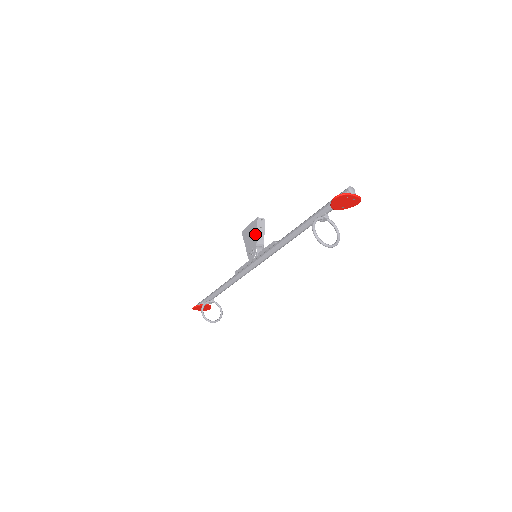
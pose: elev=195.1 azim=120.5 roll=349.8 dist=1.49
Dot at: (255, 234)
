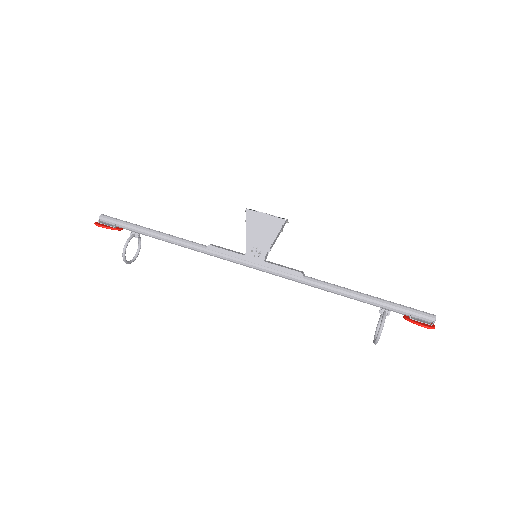
Dot at: (273, 237)
